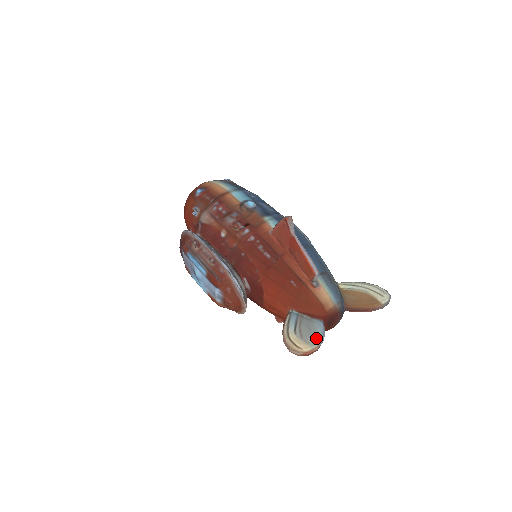
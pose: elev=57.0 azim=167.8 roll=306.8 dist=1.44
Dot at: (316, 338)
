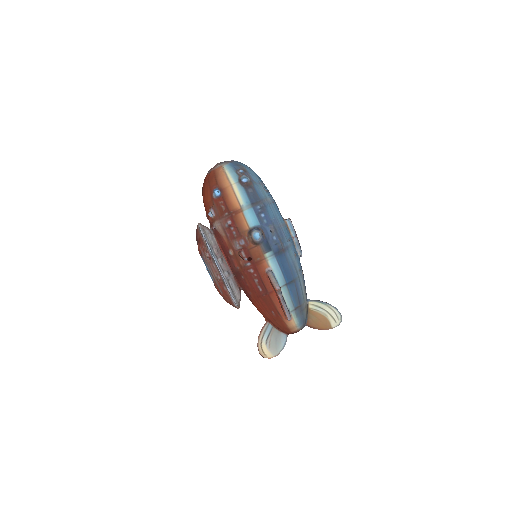
Dot at: (278, 350)
